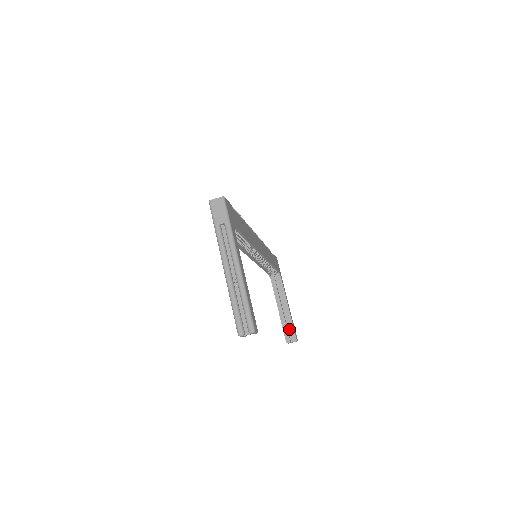
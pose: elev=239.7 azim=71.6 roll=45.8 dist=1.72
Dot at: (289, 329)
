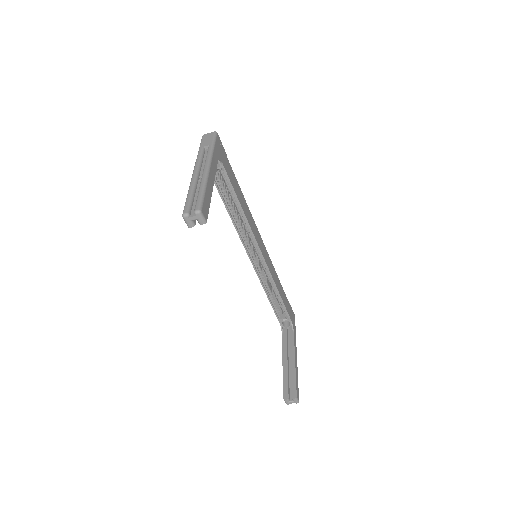
Dot at: occluded
